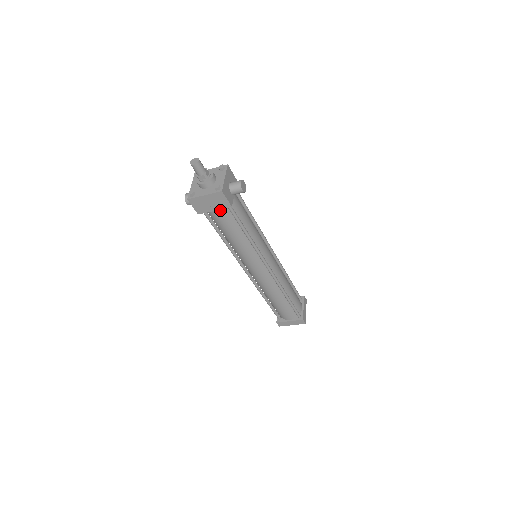
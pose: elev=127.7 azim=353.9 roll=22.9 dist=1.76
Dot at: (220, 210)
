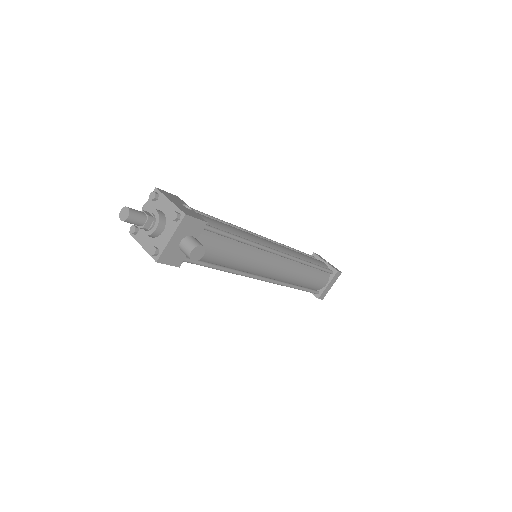
Dot at: occluded
